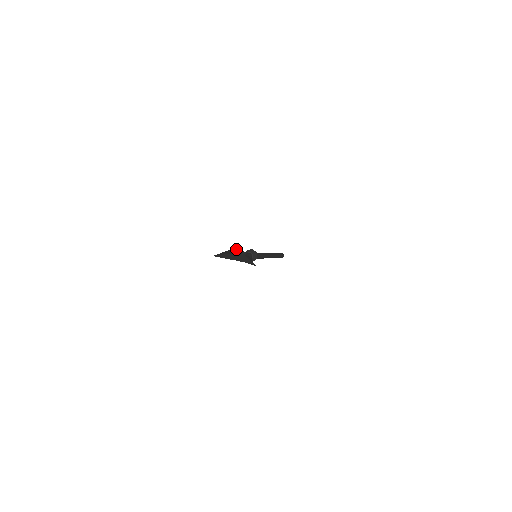
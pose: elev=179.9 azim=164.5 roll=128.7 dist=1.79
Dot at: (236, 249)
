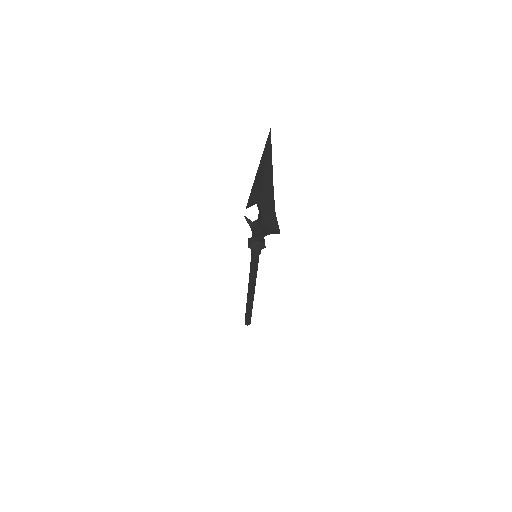
Dot at: (246, 217)
